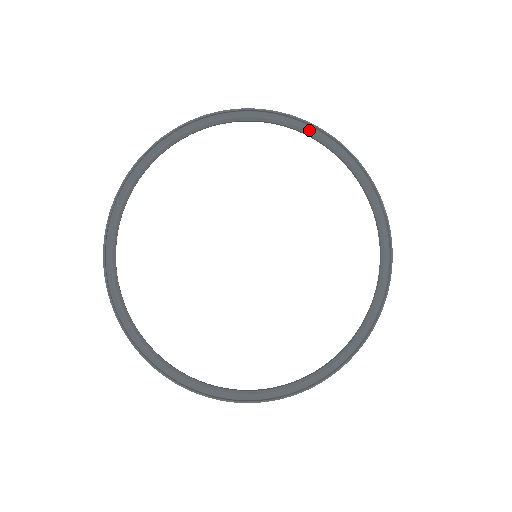
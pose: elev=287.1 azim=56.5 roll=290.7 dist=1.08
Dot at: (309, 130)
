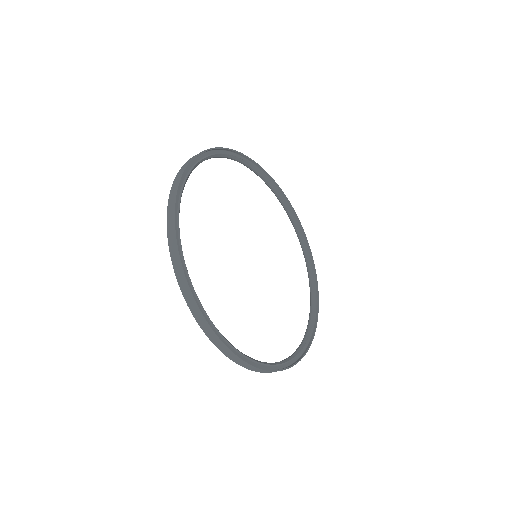
Dot at: (218, 153)
